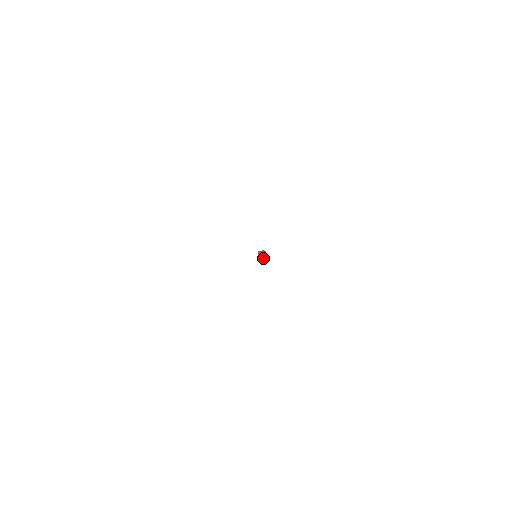
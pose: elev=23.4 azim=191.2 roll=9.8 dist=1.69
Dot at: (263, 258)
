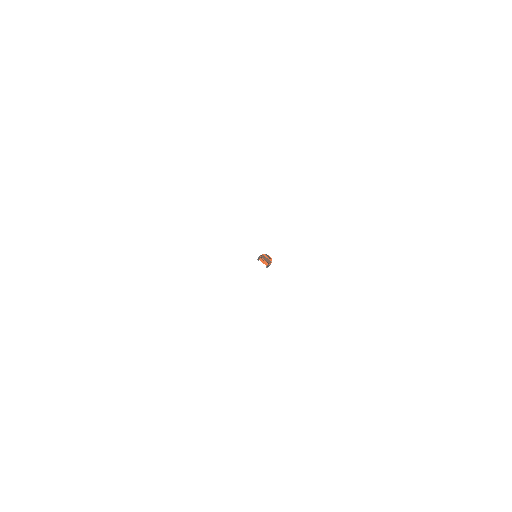
Dot at: occluded
